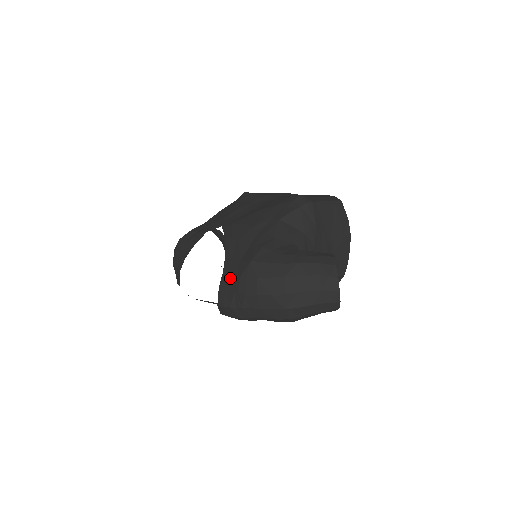
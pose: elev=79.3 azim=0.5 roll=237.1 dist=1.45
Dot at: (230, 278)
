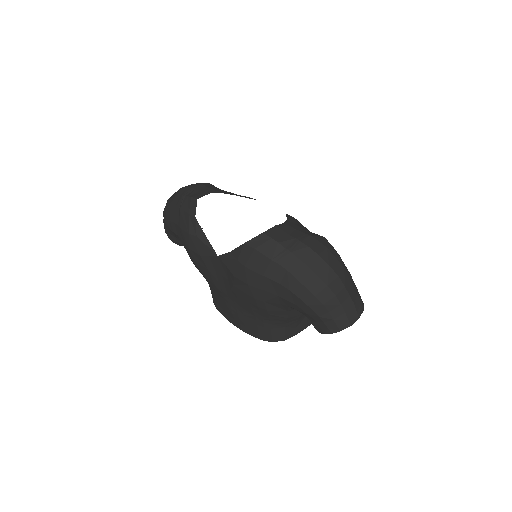
Dot at: (294, 229)
